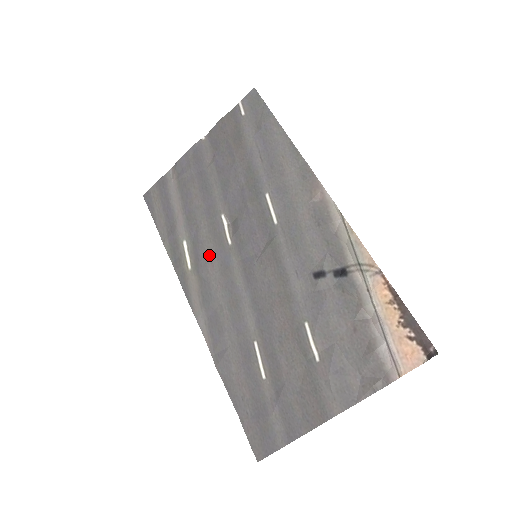
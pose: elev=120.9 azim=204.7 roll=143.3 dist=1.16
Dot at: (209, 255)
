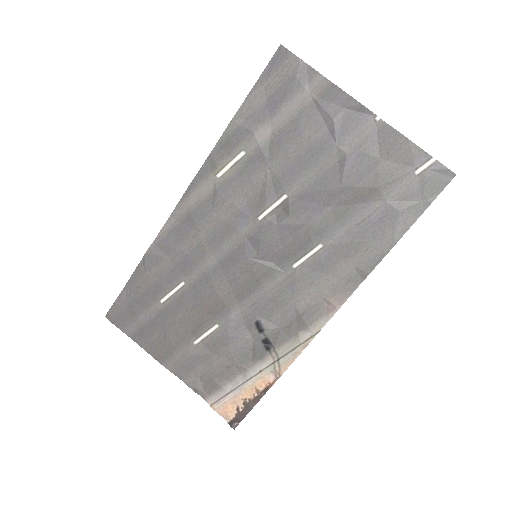
Dot at: (240, 196)
